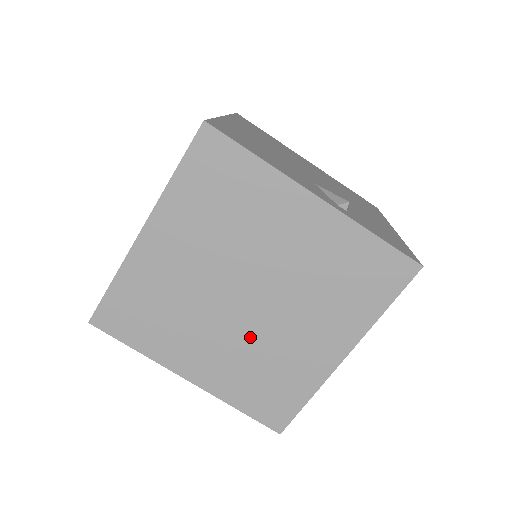
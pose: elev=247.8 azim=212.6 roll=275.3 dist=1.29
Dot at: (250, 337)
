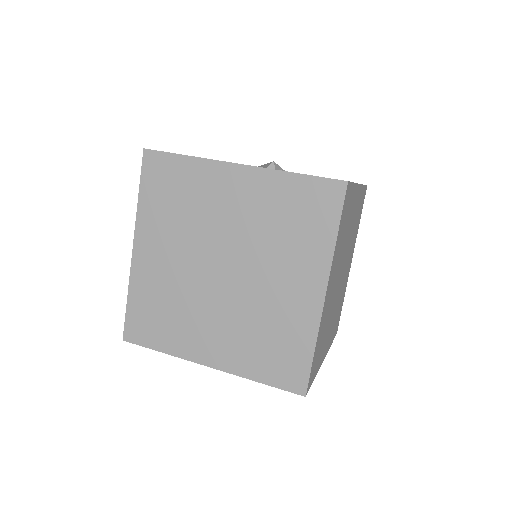
Dot at: (240, 306)
